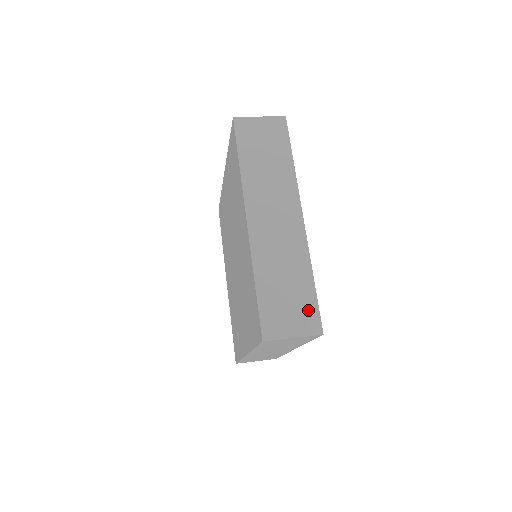
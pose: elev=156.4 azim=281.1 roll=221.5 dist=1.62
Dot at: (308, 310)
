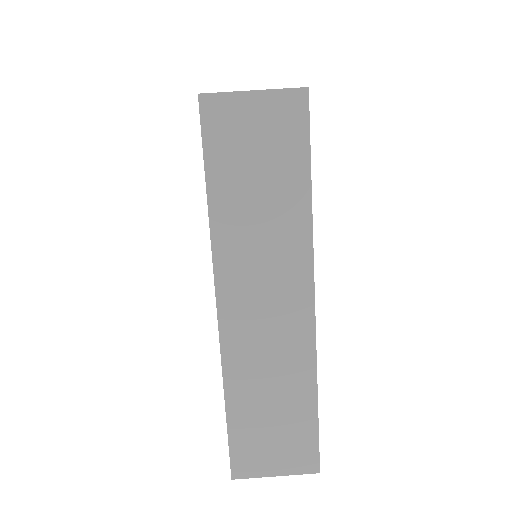
Dot at: (302, 442)
